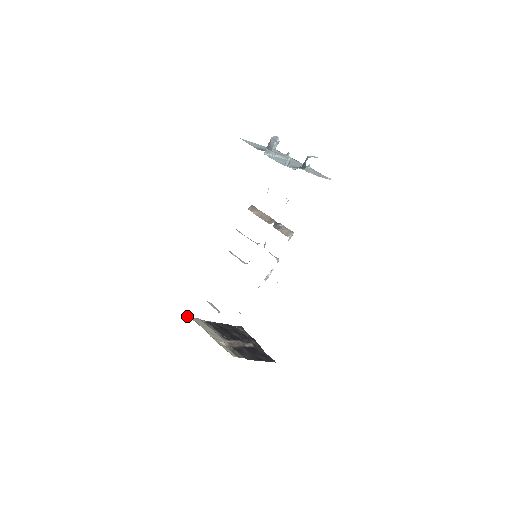
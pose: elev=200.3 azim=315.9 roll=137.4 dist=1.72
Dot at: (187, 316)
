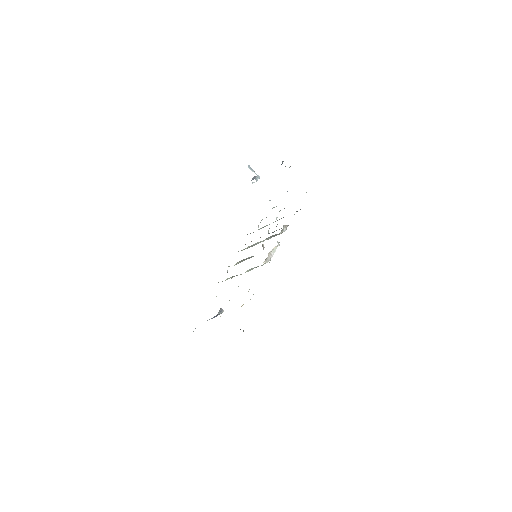
Dot at: occluded
